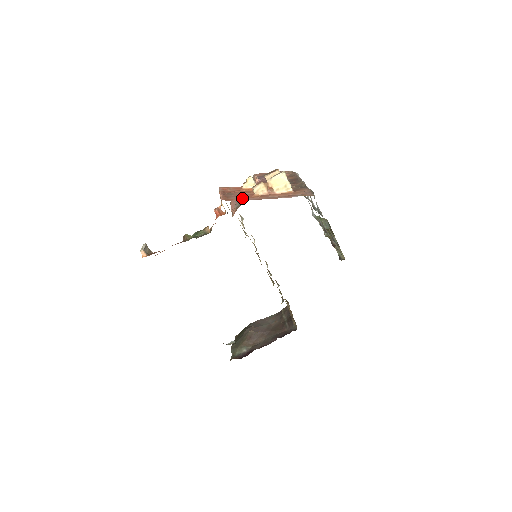
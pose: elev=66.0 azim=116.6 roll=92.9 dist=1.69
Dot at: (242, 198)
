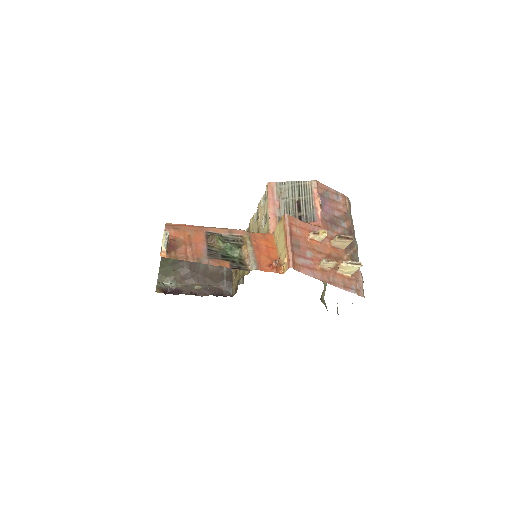
Dot at: (308, 268)
